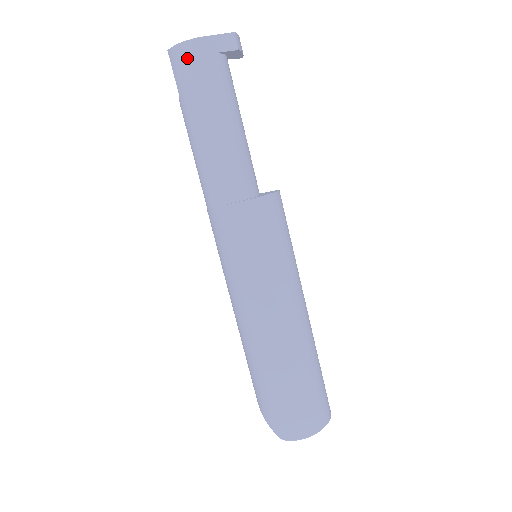
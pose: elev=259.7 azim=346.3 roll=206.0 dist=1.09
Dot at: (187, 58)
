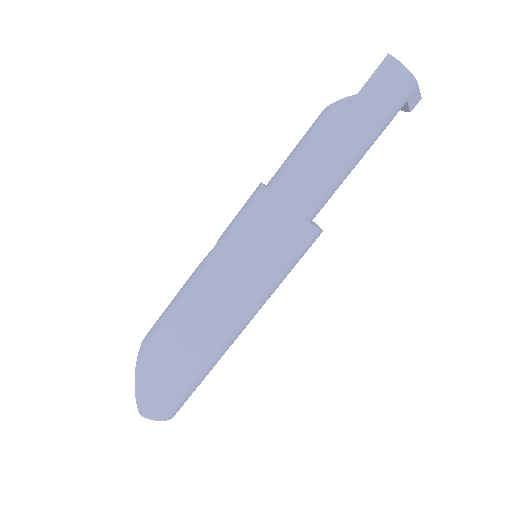
Dot at: (398, 85)
